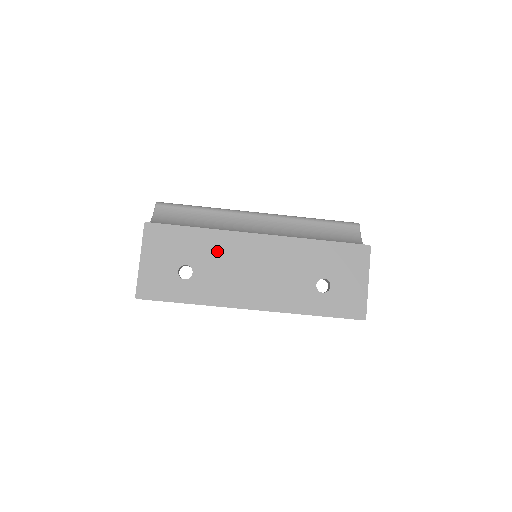
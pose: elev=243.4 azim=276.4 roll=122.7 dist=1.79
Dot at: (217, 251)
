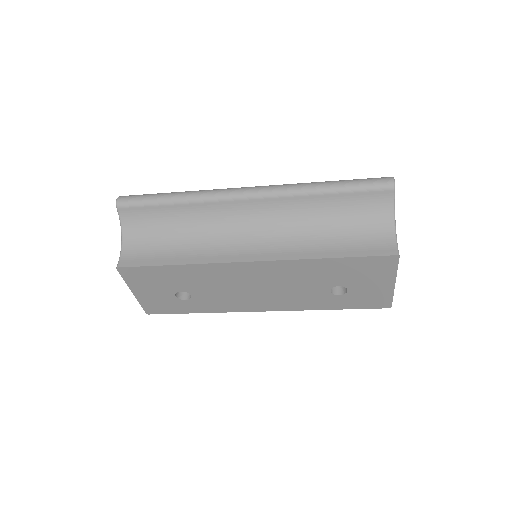
Dot at: (208, 279)
